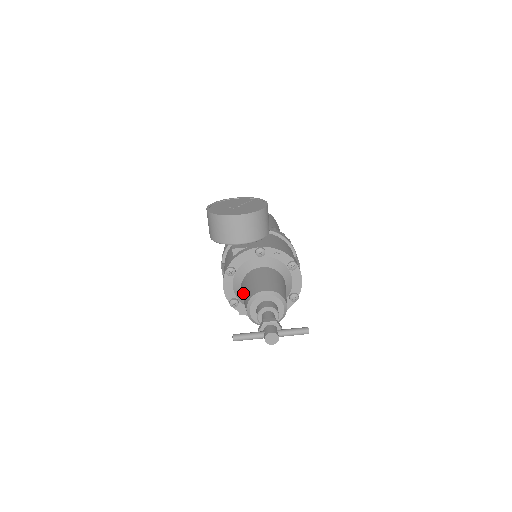
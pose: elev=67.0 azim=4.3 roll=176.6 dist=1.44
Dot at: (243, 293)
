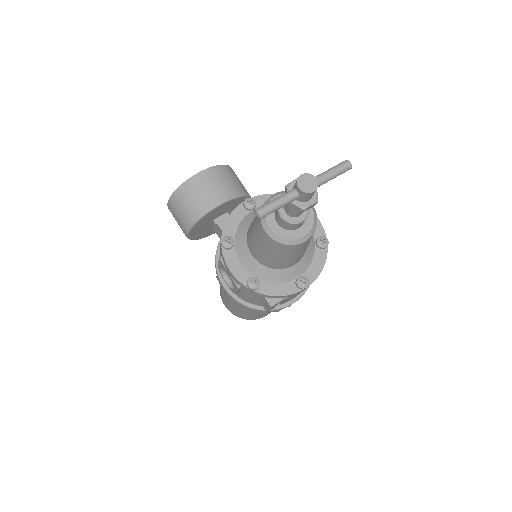
Dot at: (253, 238)
